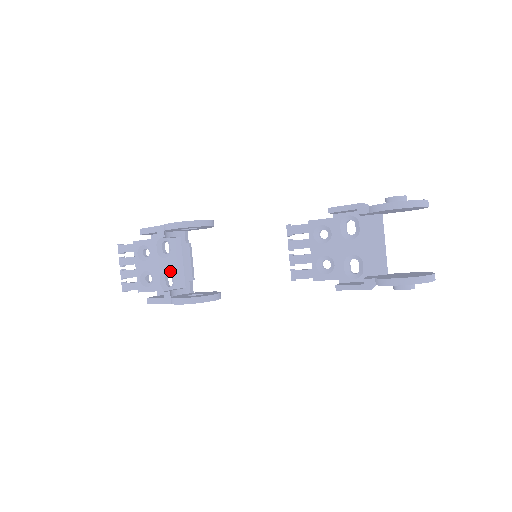
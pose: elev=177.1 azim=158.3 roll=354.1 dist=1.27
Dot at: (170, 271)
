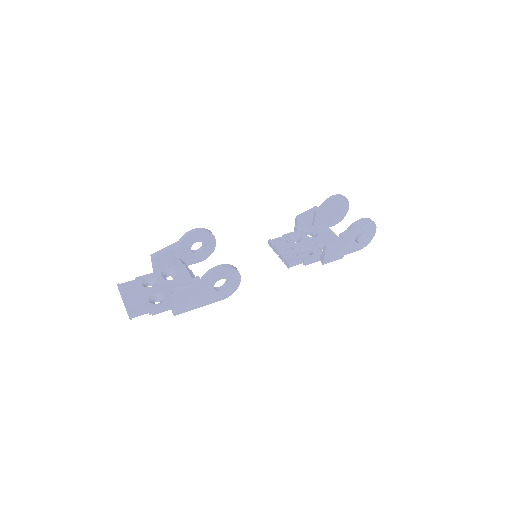
Dot at: (181, 286)
